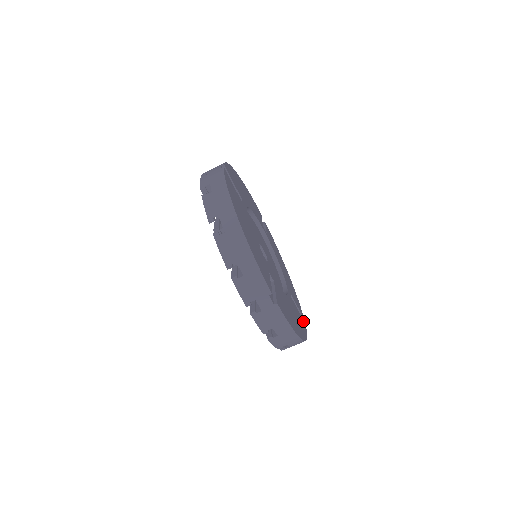
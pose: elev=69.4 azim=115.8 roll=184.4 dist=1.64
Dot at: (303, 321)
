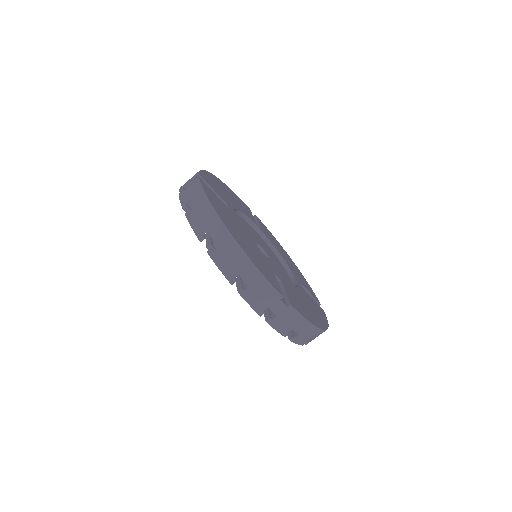
Dot at: (320, 307)
